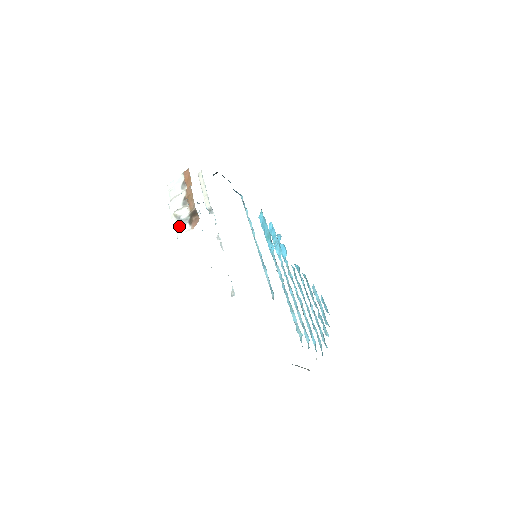
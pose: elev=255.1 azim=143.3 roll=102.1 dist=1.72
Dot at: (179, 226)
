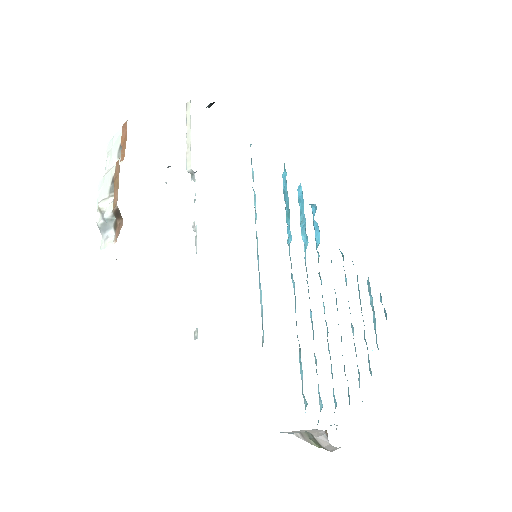
Dot at: (104, 229)
